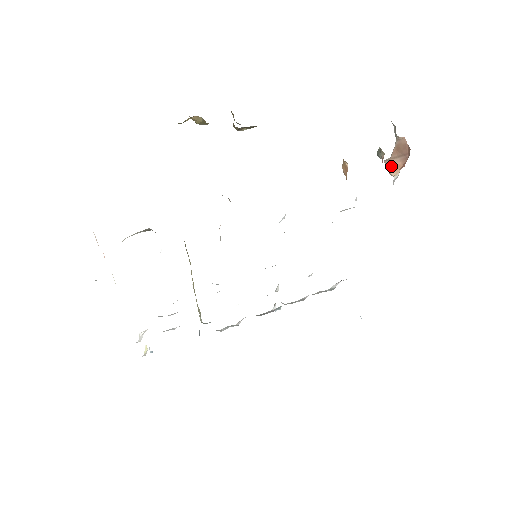
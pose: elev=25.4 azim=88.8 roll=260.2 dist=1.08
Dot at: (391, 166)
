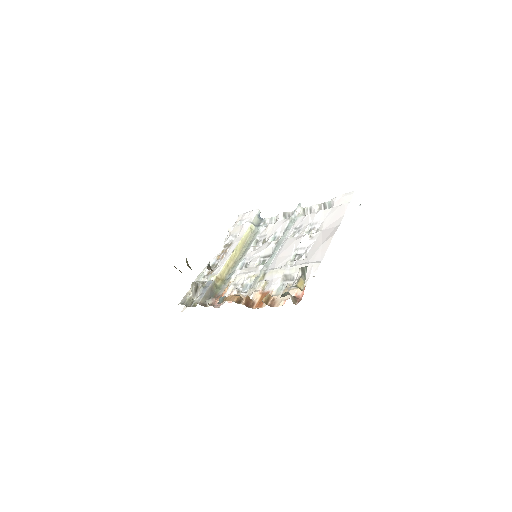
Dot at: occluded
